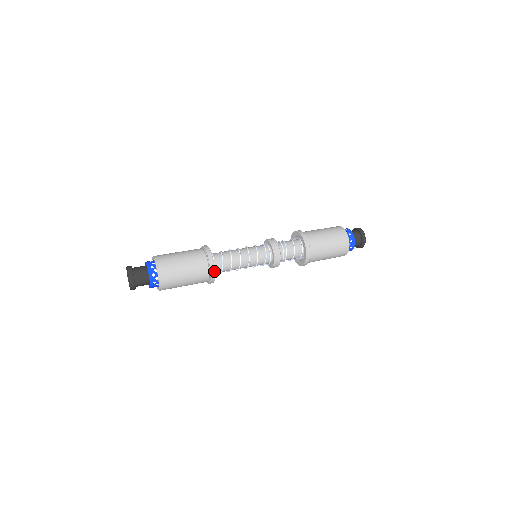
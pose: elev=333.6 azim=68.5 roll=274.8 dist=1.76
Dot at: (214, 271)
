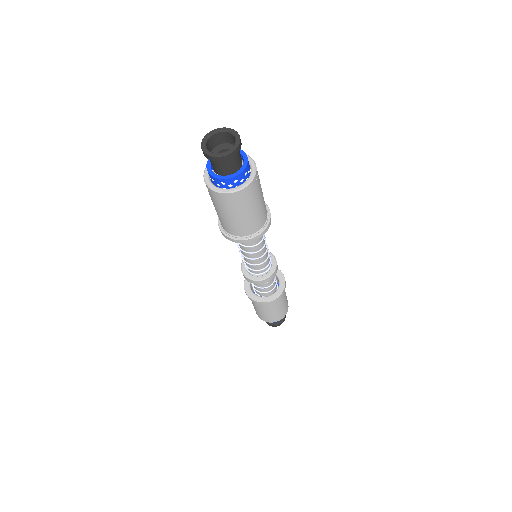
Dot at: (270, 223)
